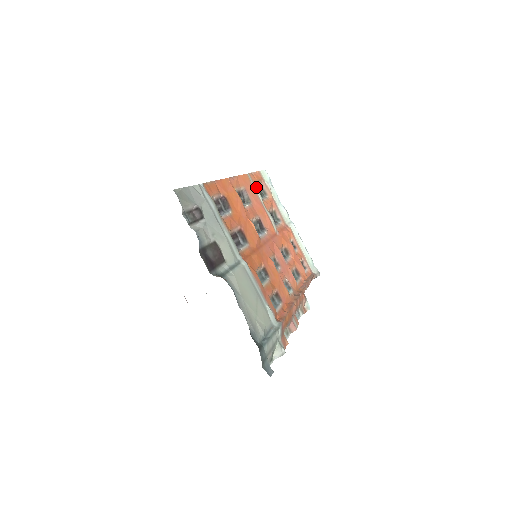
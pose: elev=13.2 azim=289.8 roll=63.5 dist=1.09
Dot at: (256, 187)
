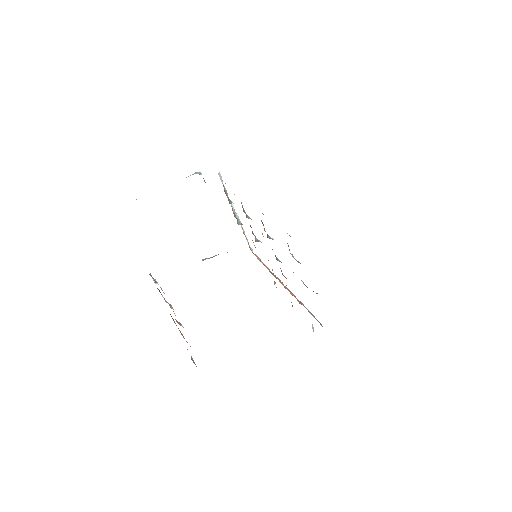
Dot at: occluded
